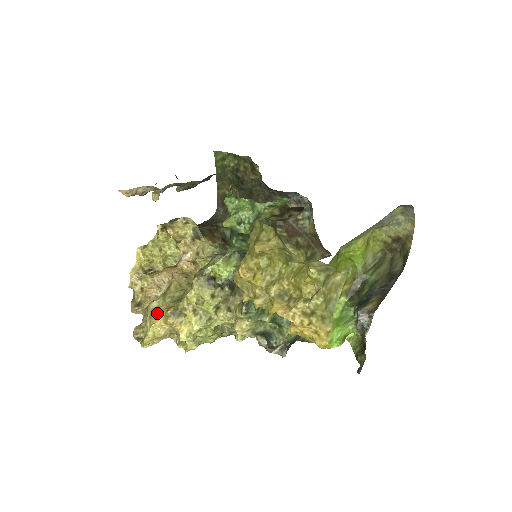
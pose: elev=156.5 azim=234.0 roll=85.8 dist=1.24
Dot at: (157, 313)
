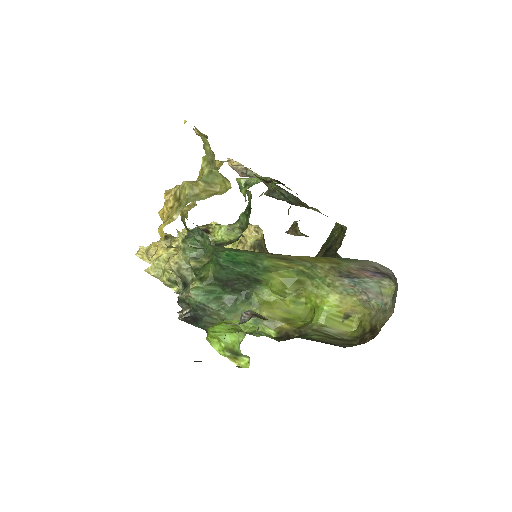
Dot at: occluded
